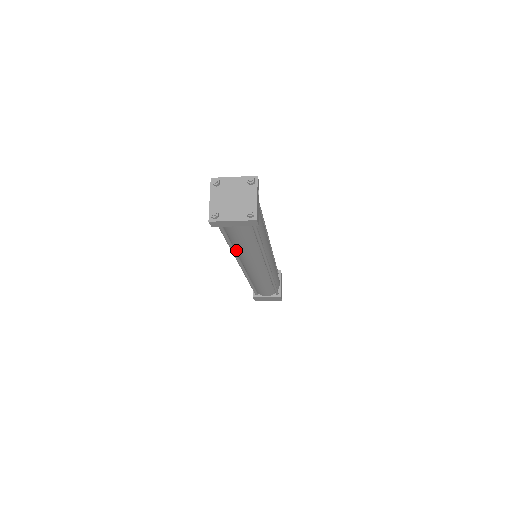
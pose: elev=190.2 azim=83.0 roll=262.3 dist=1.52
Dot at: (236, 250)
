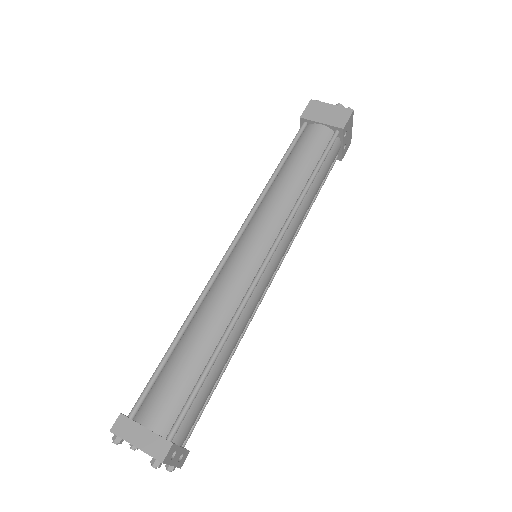
Dot at: occluded
